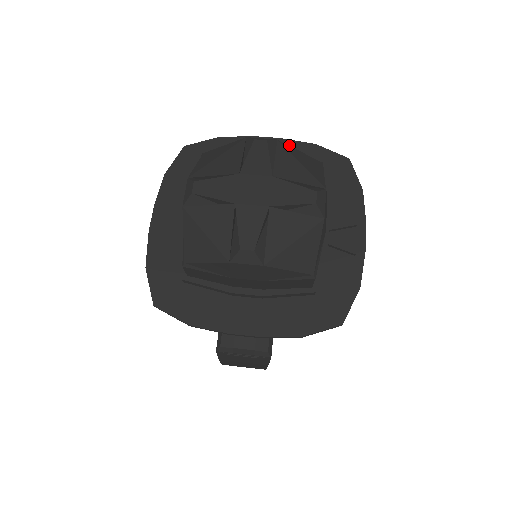
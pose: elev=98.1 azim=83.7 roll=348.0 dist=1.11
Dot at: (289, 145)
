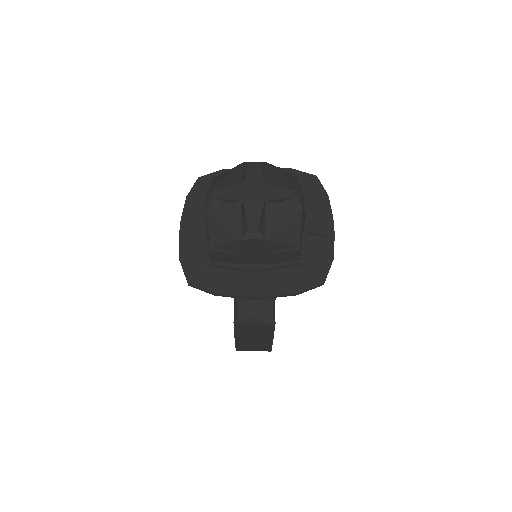
Dot at: occluded
